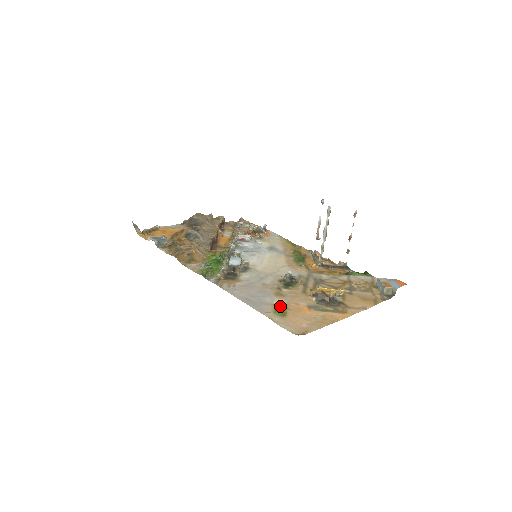
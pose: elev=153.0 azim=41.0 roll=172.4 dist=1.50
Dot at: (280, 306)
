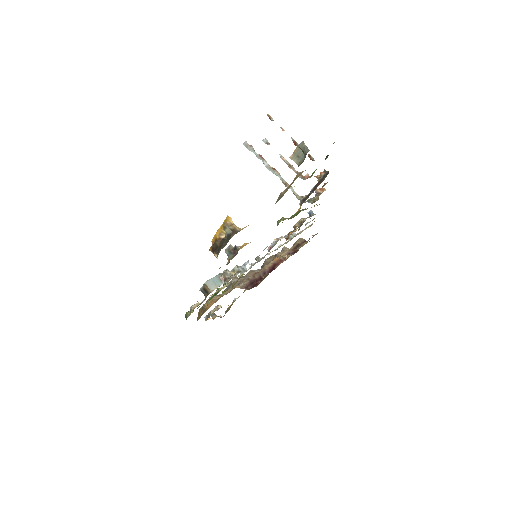
Dot at: occluded
